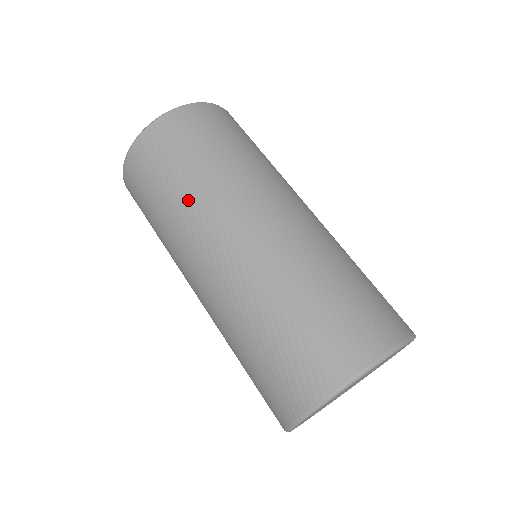
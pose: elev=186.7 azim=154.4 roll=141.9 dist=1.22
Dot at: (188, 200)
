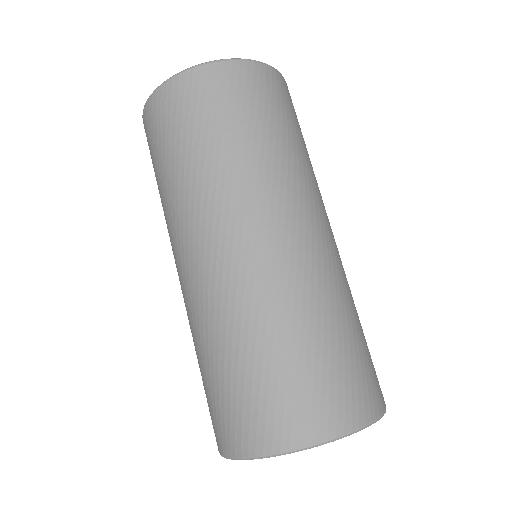
Dot at: (256, 163)
